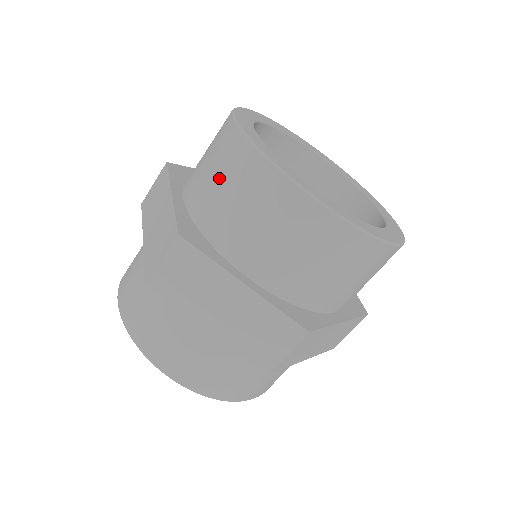
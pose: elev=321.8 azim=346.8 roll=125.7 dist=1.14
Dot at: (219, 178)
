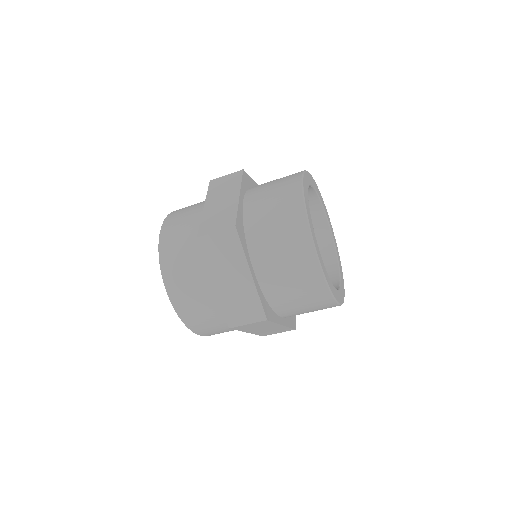
Dot at: occluded
